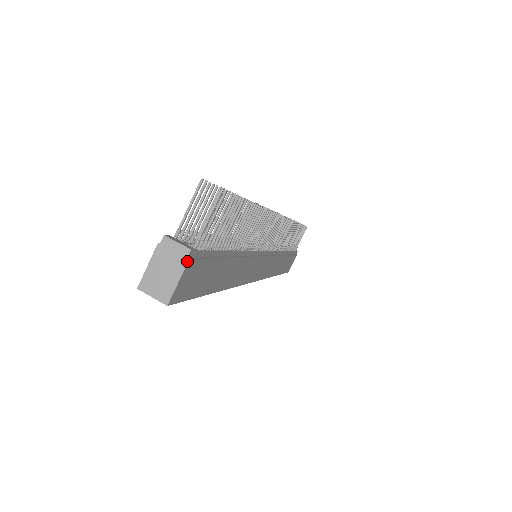
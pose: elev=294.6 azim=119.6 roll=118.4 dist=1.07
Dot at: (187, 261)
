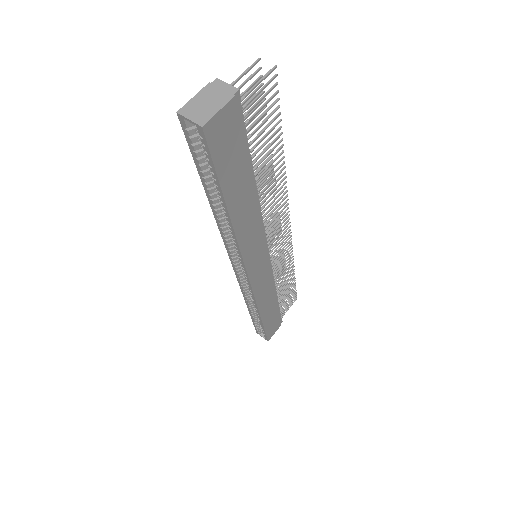
Dot at: (233, 96)
